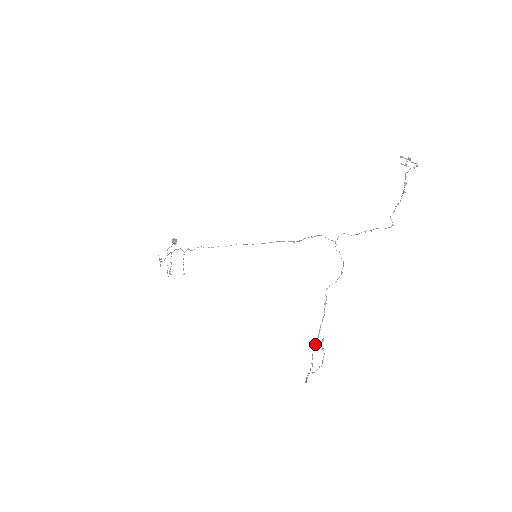
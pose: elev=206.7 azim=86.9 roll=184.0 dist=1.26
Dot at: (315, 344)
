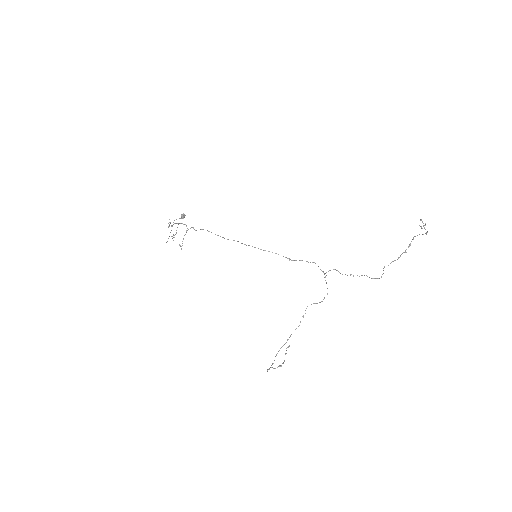
Dot at: (282, 346)
